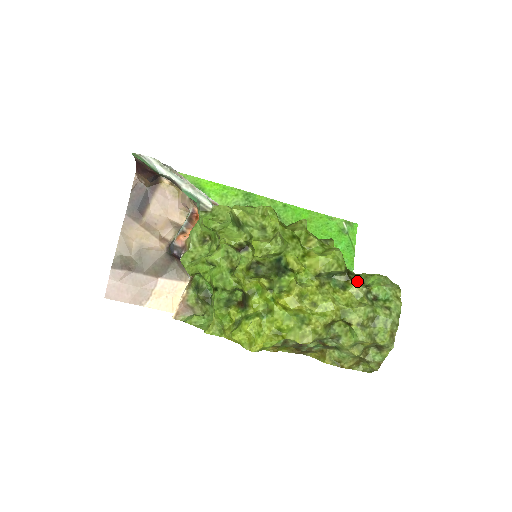
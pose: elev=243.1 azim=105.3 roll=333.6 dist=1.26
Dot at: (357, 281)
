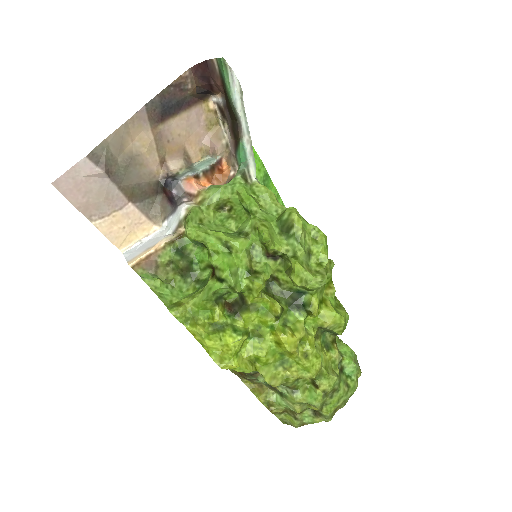
Dot at: occluded
